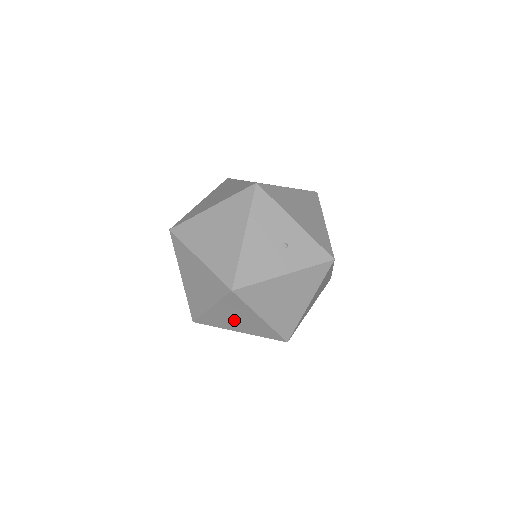
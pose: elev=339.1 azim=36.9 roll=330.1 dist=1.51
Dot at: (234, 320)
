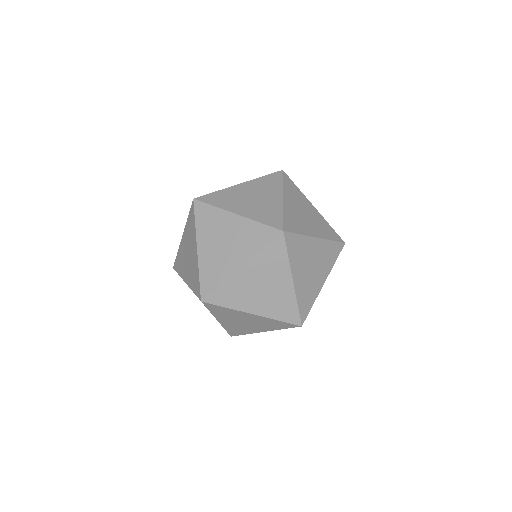
Dot at: (223, 247)
